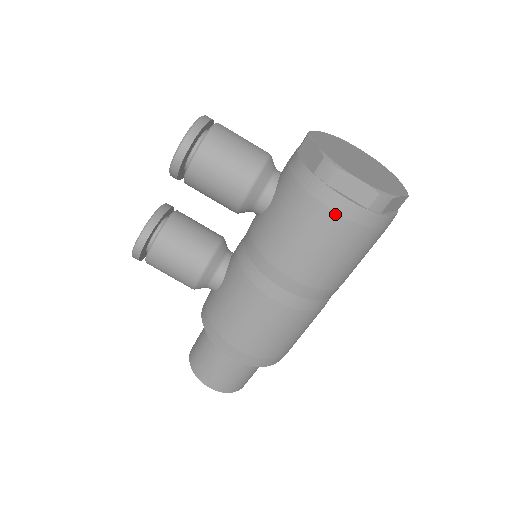
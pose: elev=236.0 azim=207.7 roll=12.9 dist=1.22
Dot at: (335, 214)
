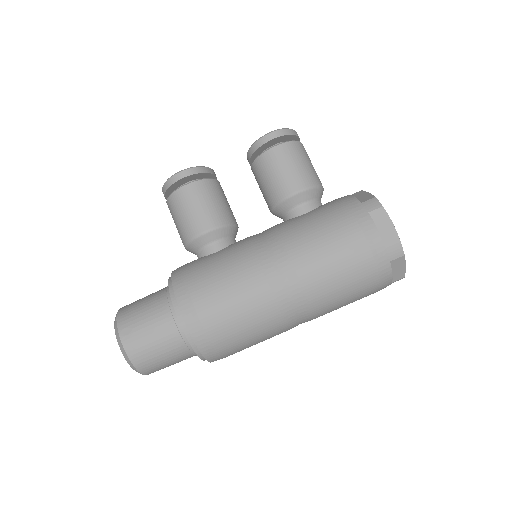
Dot at: (362, 234)
